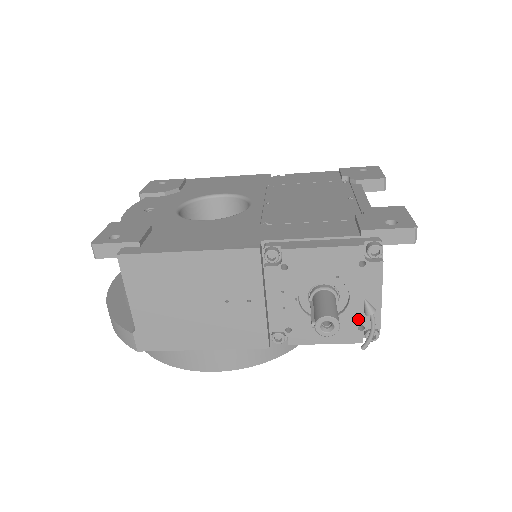
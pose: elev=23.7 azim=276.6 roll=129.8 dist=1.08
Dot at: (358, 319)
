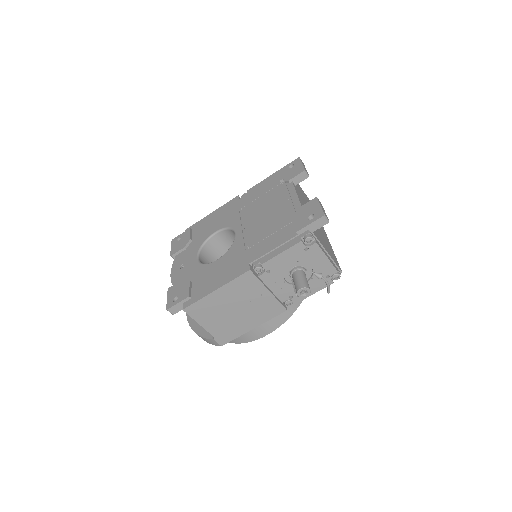
Dot at: (323, 274)
